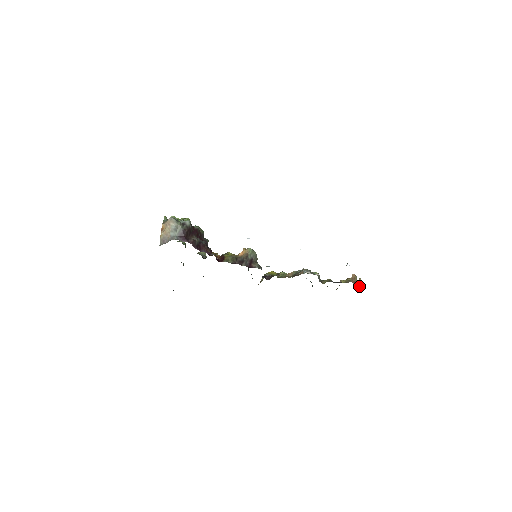
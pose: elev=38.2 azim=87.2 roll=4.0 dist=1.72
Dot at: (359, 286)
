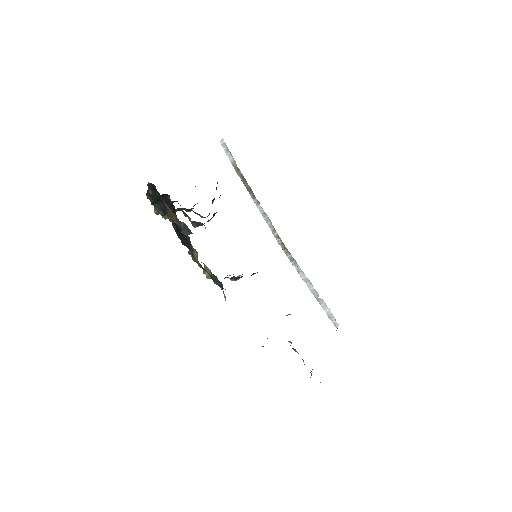
Dot at: occluded
